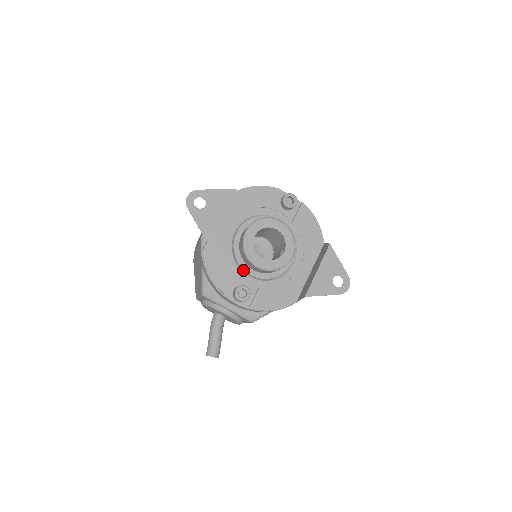
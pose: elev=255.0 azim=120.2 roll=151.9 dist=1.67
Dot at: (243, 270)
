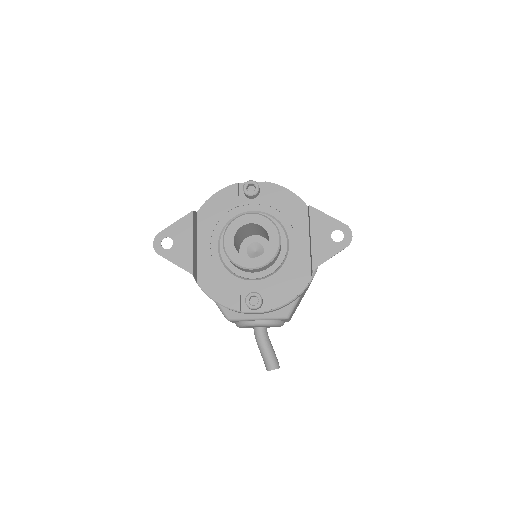
Dot at: (245, 278)
